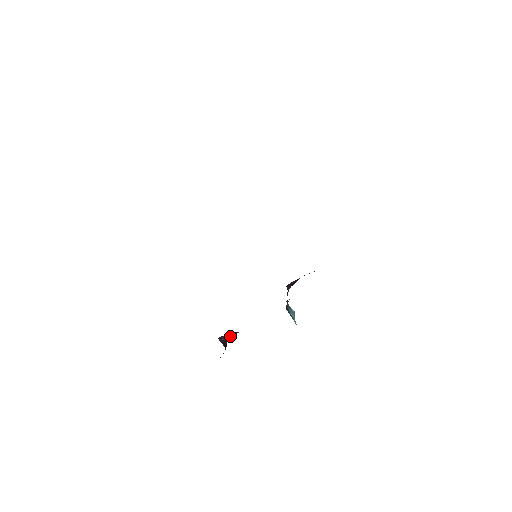
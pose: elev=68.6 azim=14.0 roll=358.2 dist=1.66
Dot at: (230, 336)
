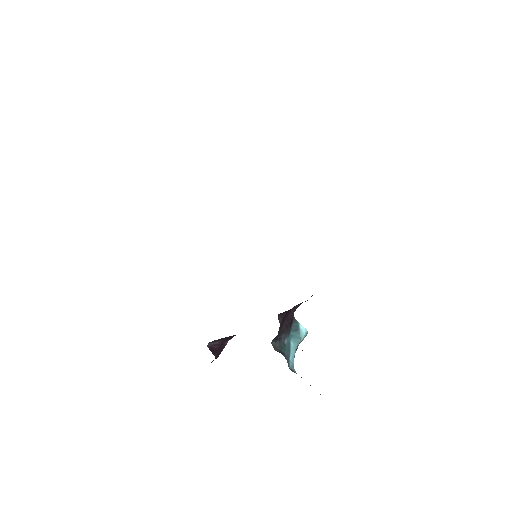
Dot at: (231, 336)
